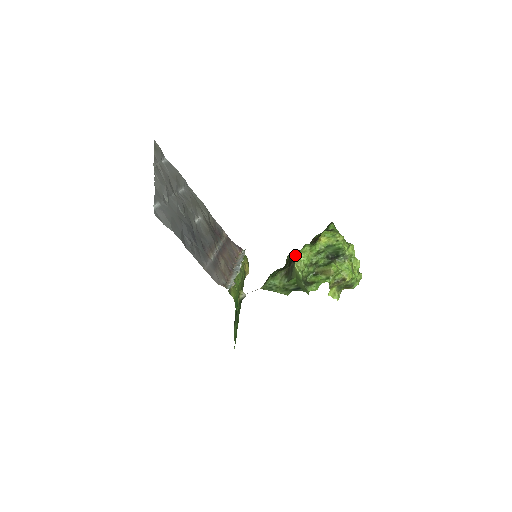
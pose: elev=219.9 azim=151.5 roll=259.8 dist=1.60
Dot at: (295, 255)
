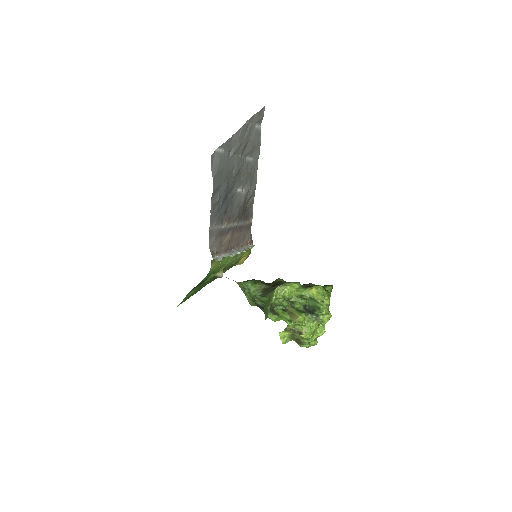
Dot at: (284, 283)
